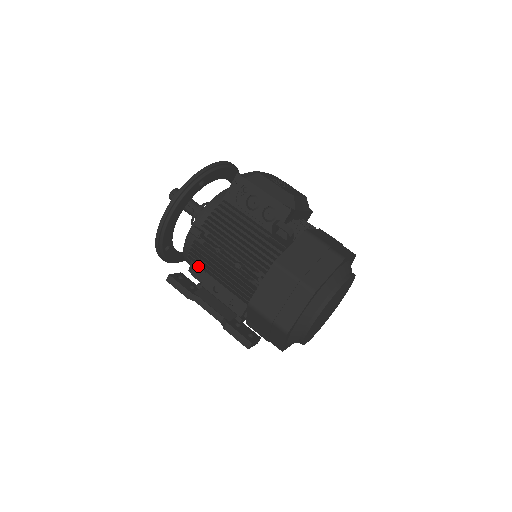
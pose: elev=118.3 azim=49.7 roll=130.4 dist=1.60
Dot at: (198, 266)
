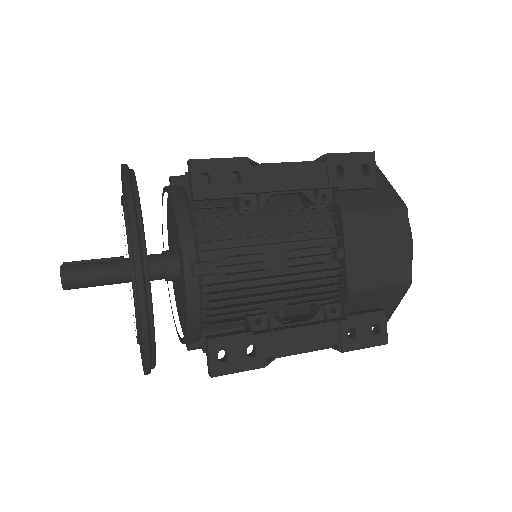
Dot at: occluded
